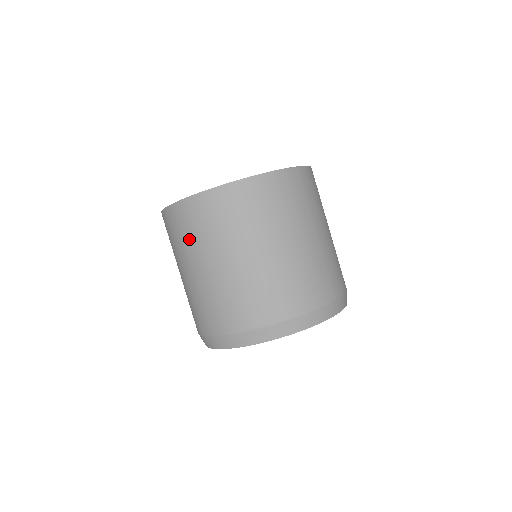
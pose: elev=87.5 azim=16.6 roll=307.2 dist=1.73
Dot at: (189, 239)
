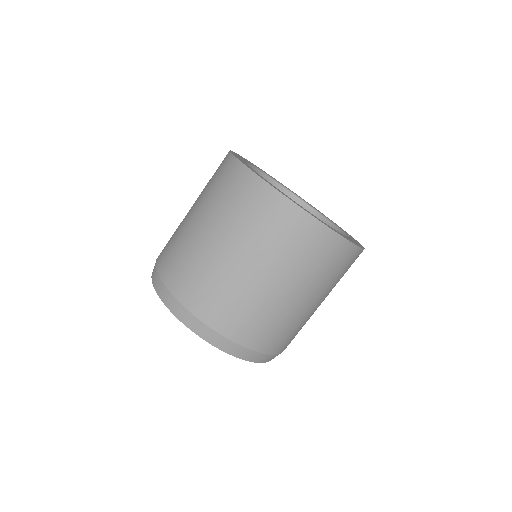
Dot at: (210, 187)
